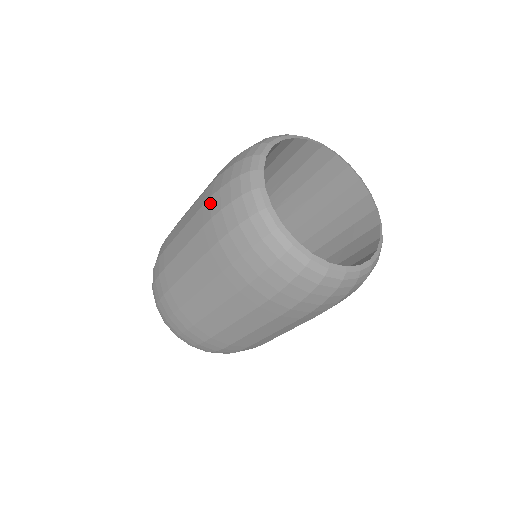
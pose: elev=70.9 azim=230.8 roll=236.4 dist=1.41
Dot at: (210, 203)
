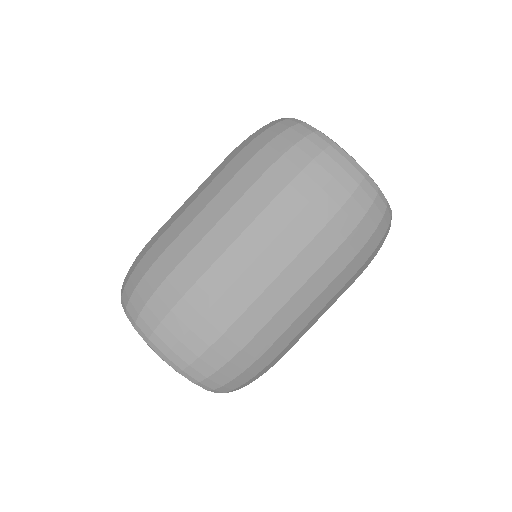
Dot at: (238, 148)
